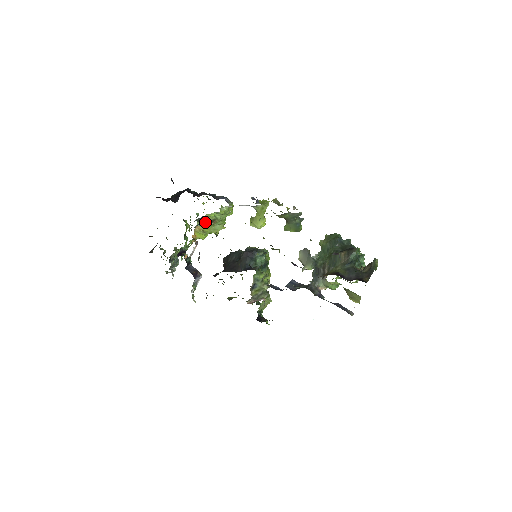
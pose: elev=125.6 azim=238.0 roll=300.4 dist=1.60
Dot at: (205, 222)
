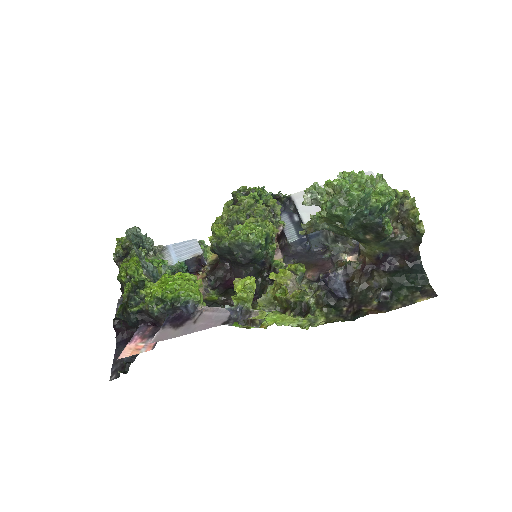
Dot at: occluded
